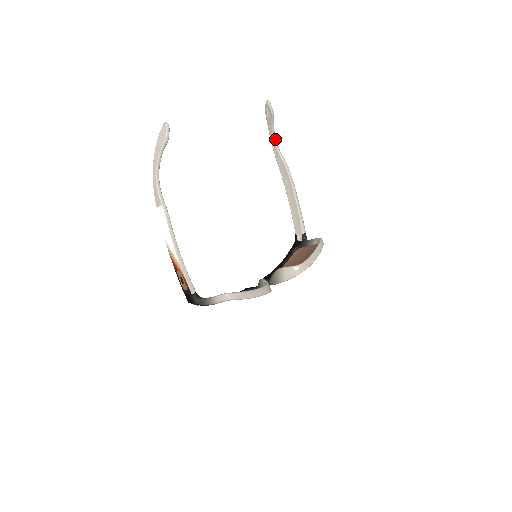
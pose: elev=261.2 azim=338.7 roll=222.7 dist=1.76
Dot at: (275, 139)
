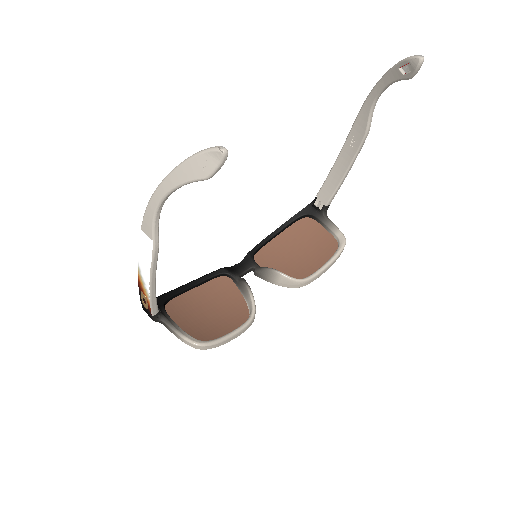
Dot at: (381, 93)
